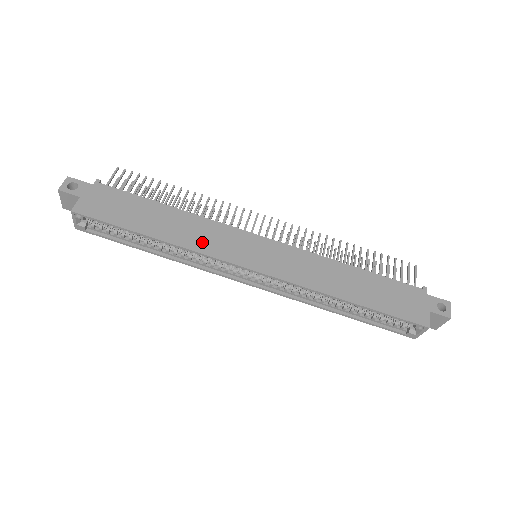
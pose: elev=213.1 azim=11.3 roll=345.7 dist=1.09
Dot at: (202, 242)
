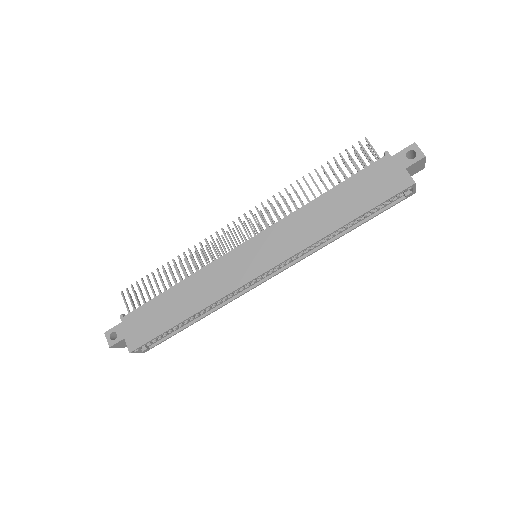
Dot at: (216, 289)
